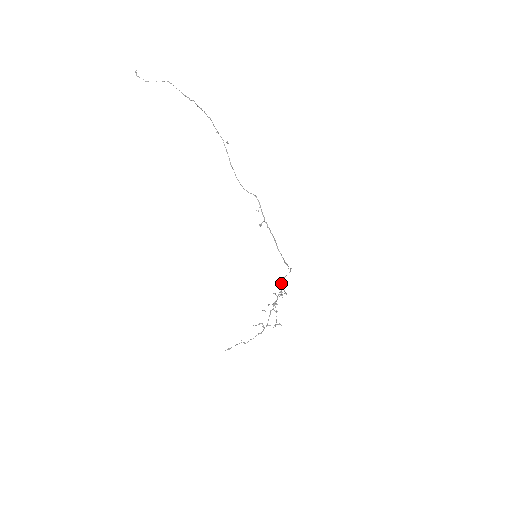
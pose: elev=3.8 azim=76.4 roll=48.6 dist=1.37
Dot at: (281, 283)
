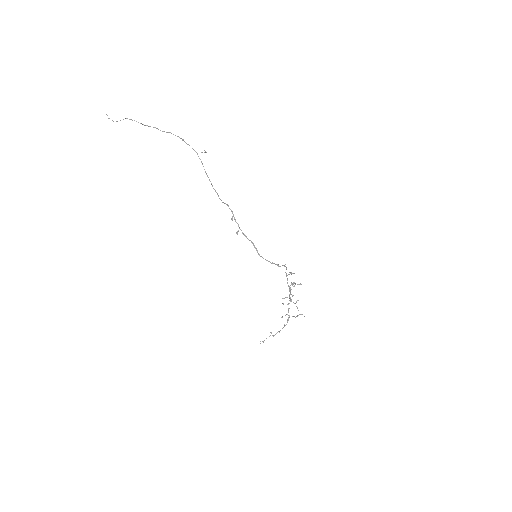
Dot at: occluded
